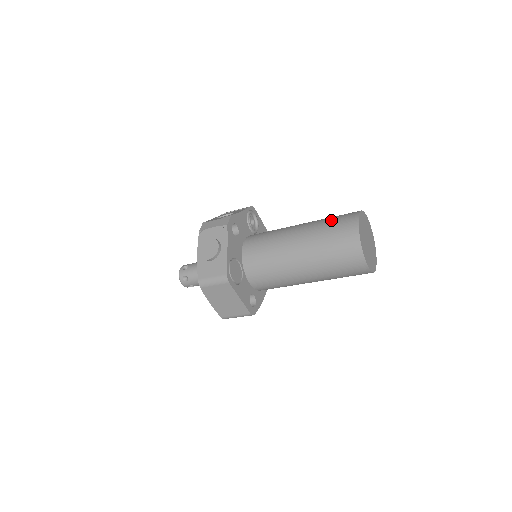
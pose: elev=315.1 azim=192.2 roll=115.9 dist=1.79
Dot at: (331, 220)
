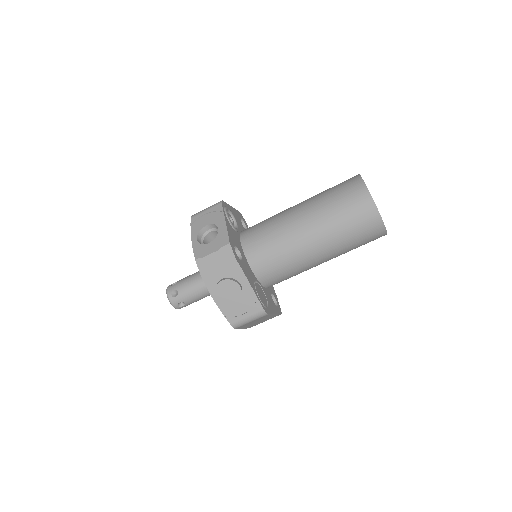
Dot at: (339, 204)
